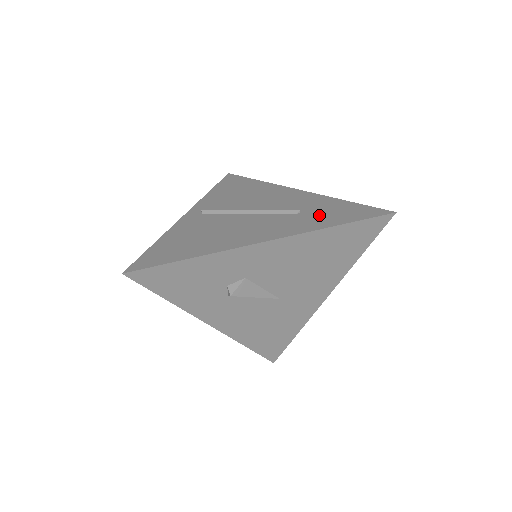
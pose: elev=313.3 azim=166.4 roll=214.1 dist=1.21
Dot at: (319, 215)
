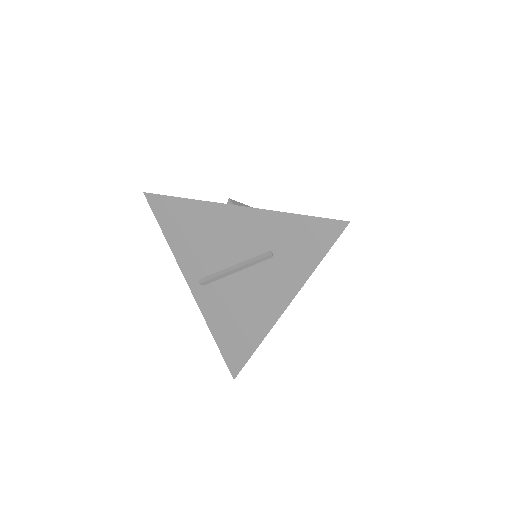
Dot at: (292, 253)
